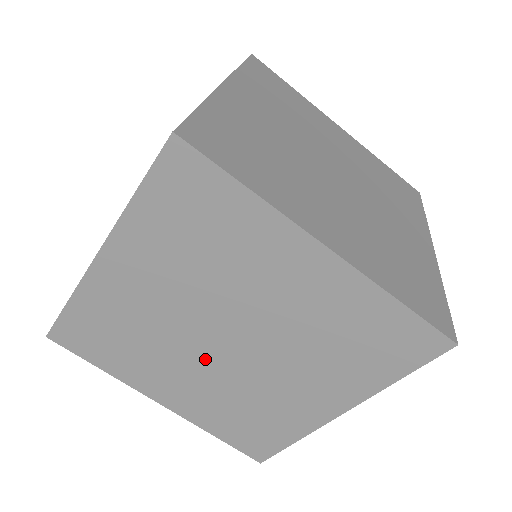
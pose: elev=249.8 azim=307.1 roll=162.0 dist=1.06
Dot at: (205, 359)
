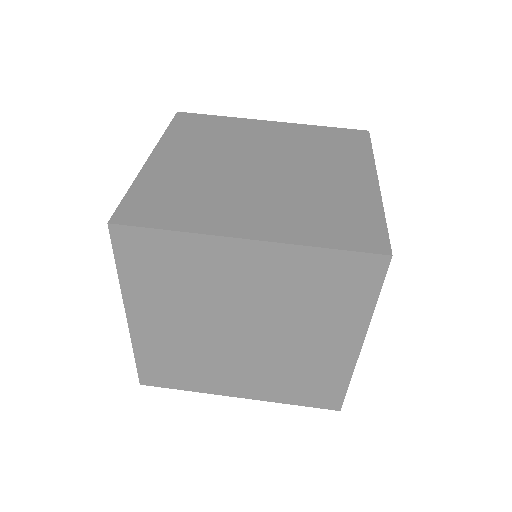
Dot at: (257, 185)
